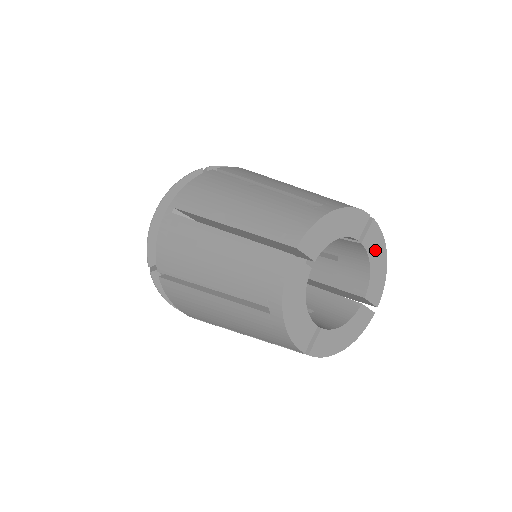
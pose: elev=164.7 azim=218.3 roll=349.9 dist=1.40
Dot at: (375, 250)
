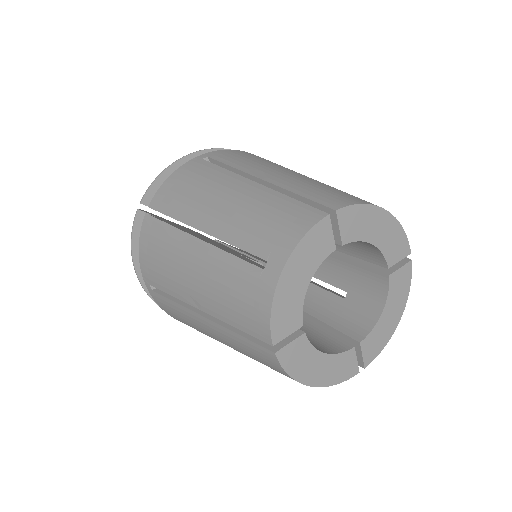
Dot at: (396, 297)
